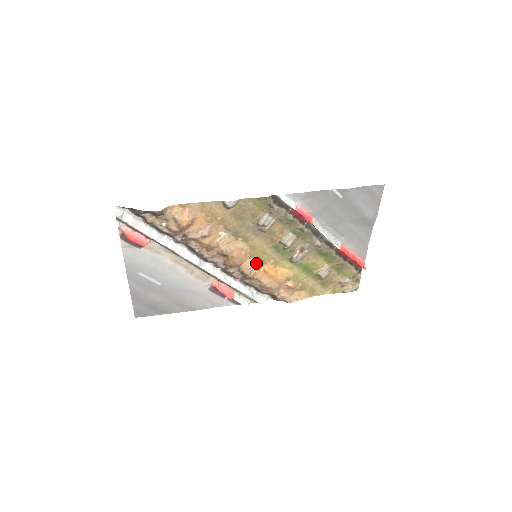
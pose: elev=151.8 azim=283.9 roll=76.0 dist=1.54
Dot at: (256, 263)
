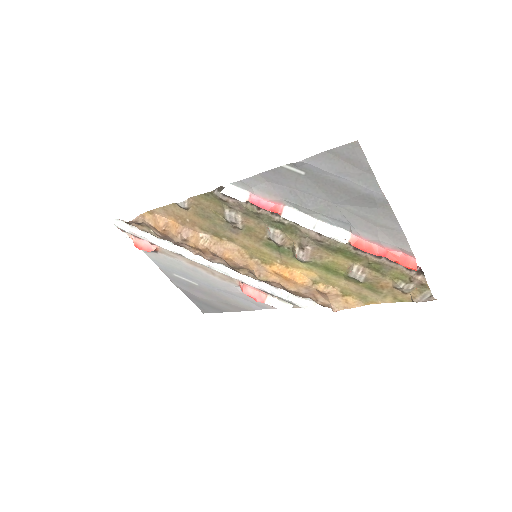
Dot at: (260, 264)
